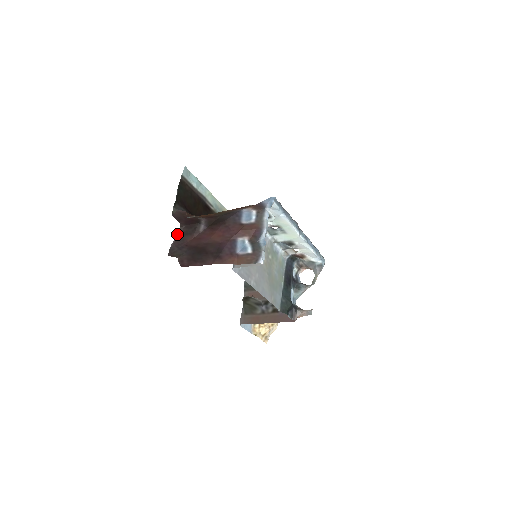
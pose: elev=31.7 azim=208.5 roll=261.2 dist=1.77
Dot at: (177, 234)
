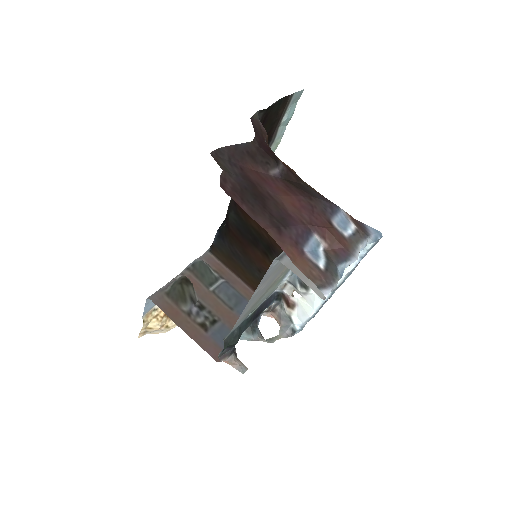
Dot at: (242, 143)
